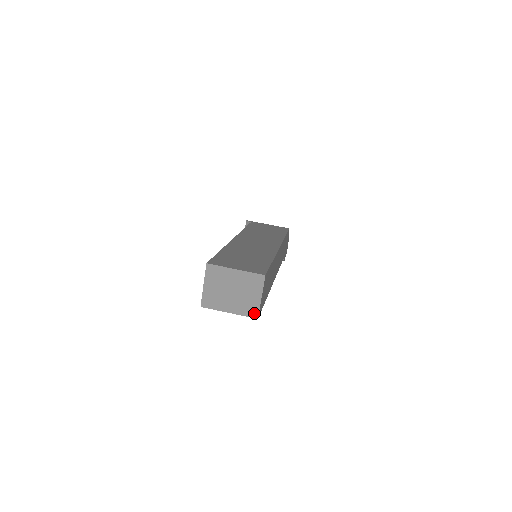
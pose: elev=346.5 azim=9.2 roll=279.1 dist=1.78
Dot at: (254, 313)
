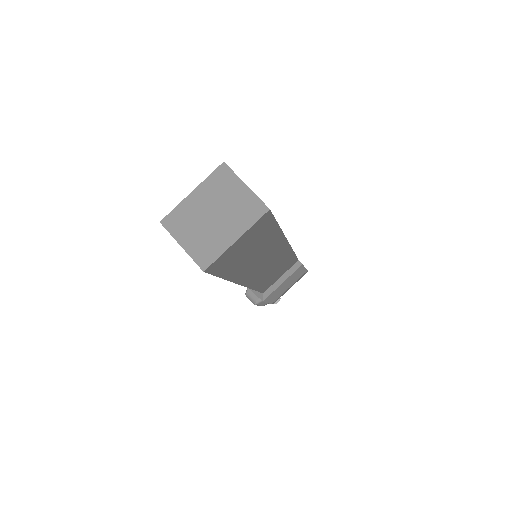
Dot at: (259, 209)
